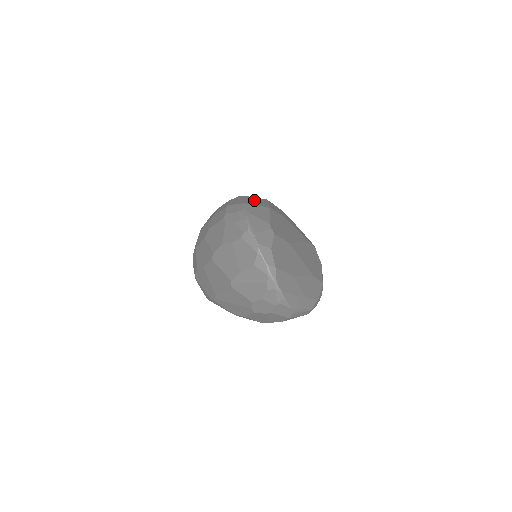
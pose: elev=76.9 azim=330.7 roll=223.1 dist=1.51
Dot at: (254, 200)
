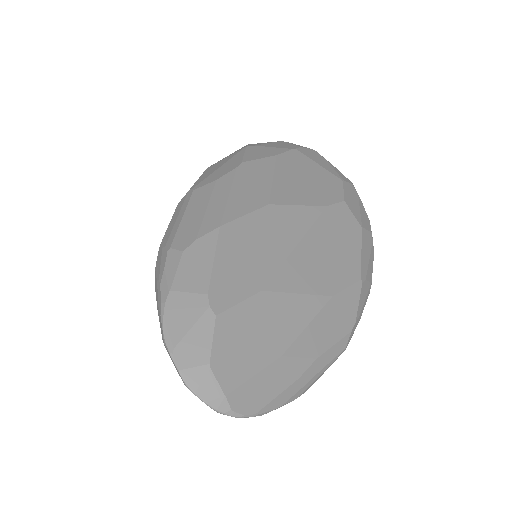
Dot at: (201, 207)
